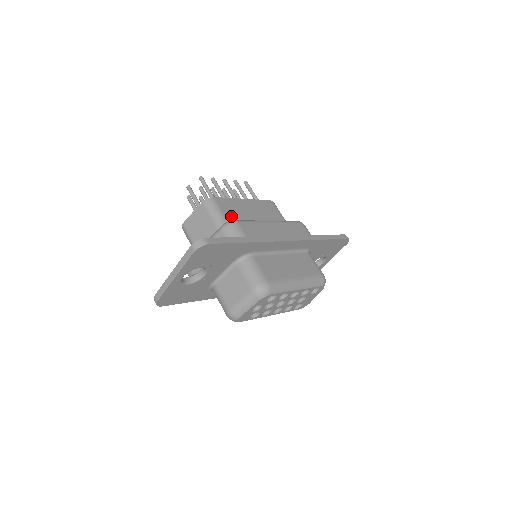
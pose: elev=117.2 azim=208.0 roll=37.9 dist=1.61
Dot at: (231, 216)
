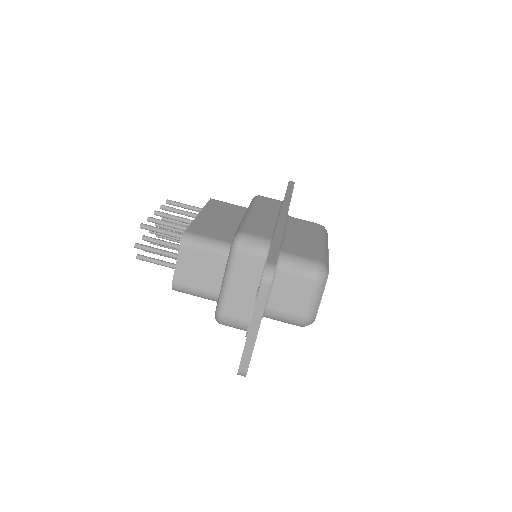
Dot at: (218, 235)
